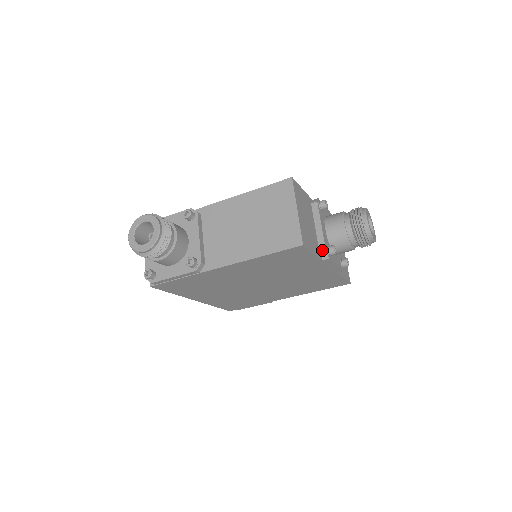
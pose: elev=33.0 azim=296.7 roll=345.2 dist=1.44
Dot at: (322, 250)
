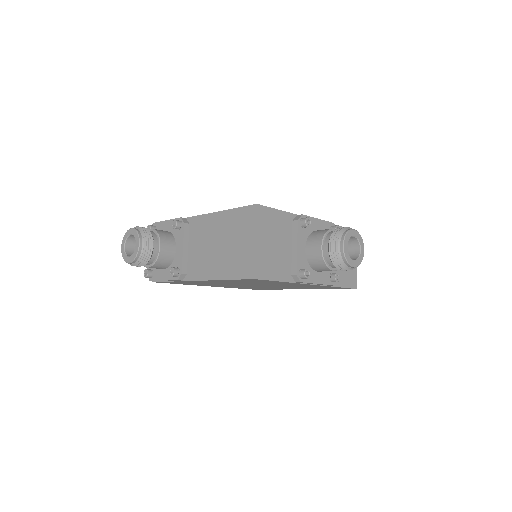
Dot at: (293, 273)
